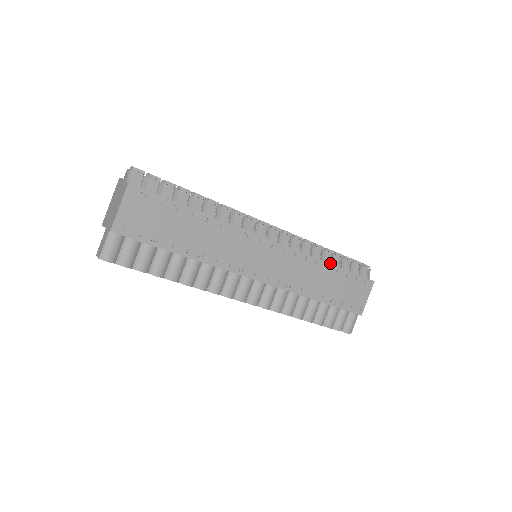
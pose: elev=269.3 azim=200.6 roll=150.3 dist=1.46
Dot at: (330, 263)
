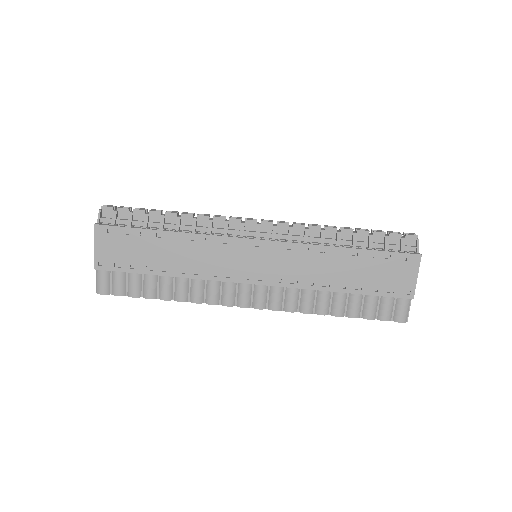
Dot at: (351, 245)
